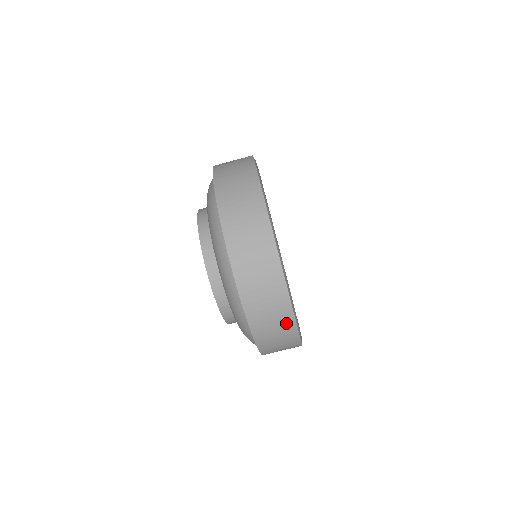
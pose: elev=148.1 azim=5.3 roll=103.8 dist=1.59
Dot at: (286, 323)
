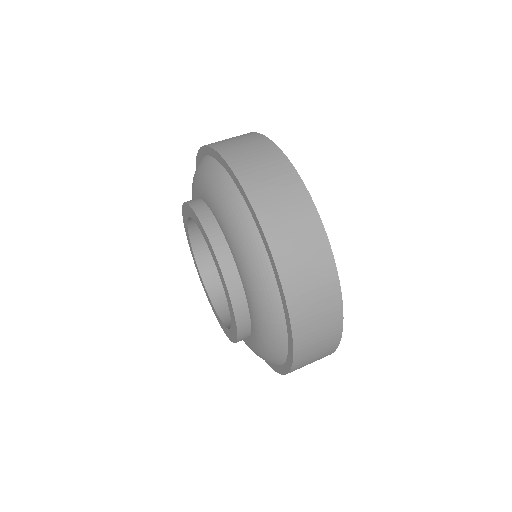
Dot at: (332, 321)
